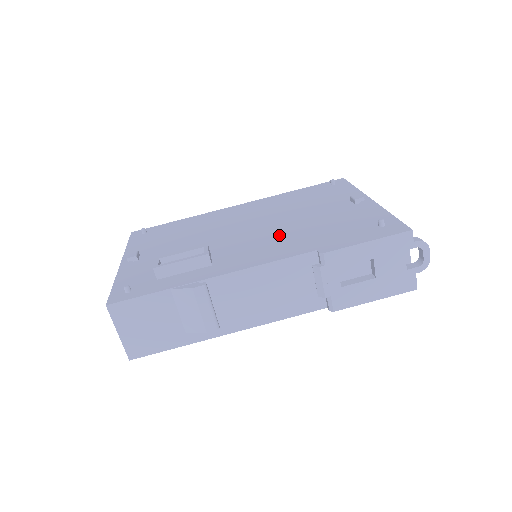
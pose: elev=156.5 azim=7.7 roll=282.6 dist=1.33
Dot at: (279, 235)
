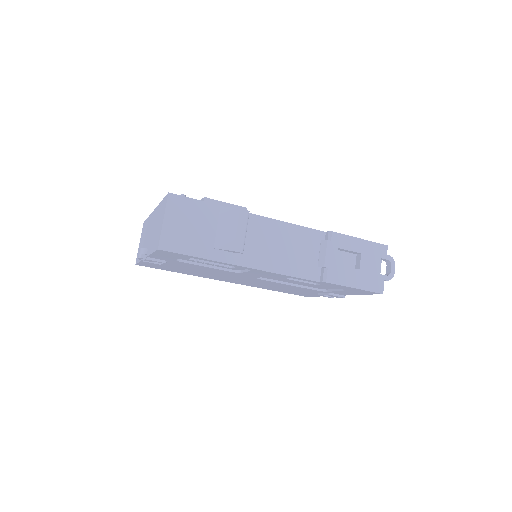
Dot at: occluded
